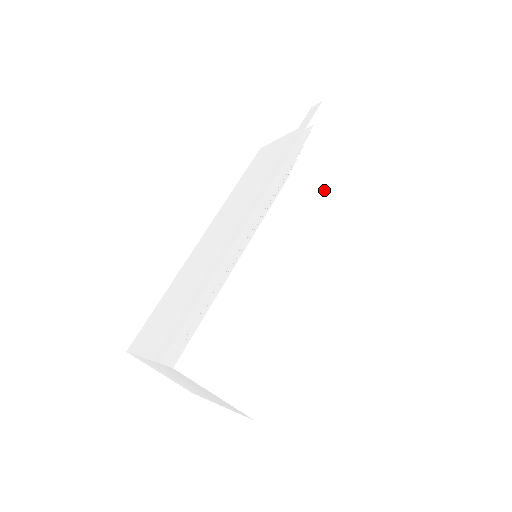
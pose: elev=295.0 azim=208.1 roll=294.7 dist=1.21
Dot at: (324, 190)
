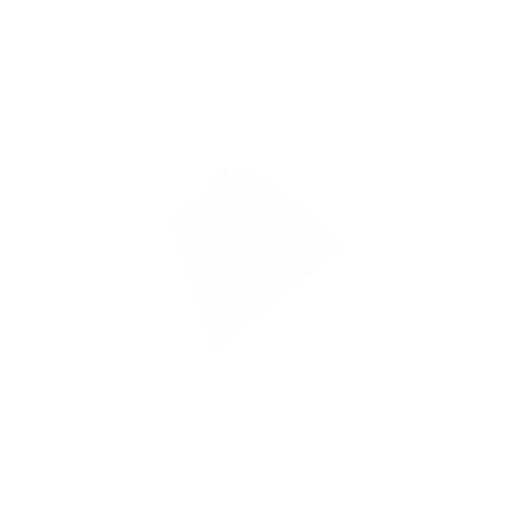
Dot at: occluded
